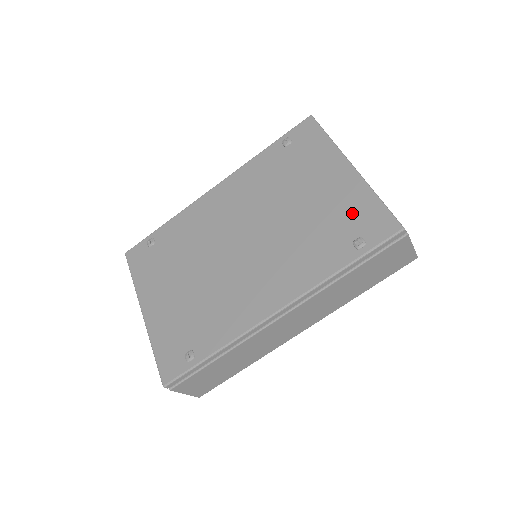
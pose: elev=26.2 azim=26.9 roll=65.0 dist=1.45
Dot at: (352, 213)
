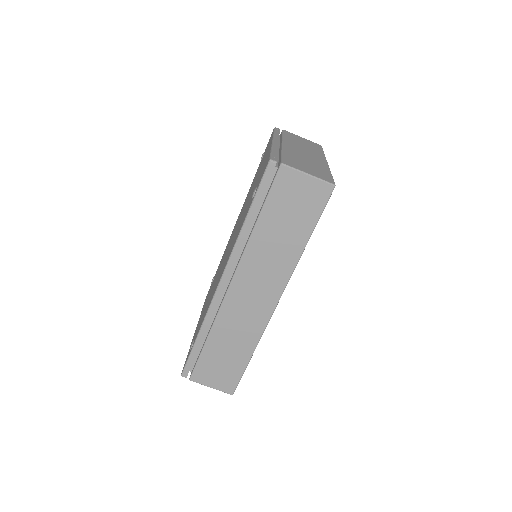
Dot at: (260, 175)
